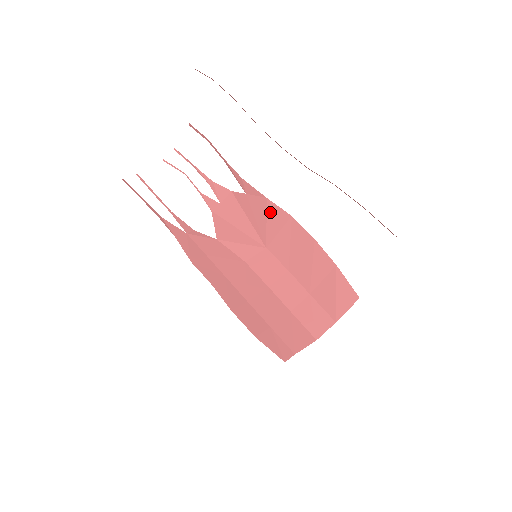
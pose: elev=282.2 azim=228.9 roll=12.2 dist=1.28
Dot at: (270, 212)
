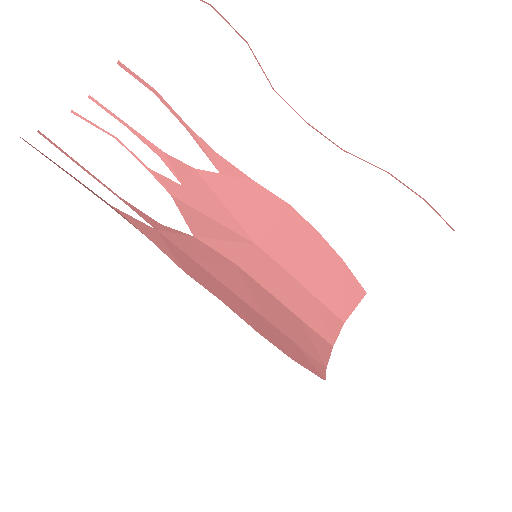
Dot at: (259, 199)
